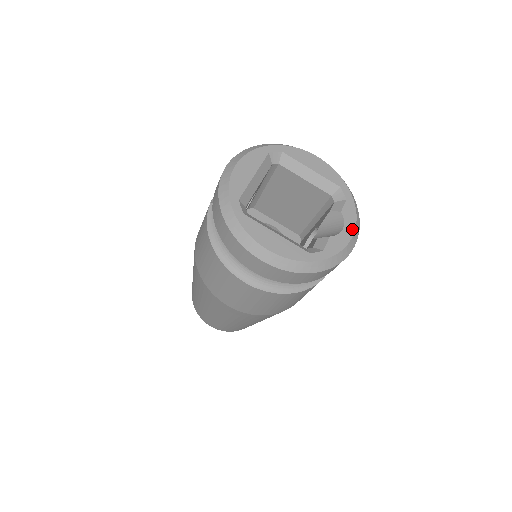
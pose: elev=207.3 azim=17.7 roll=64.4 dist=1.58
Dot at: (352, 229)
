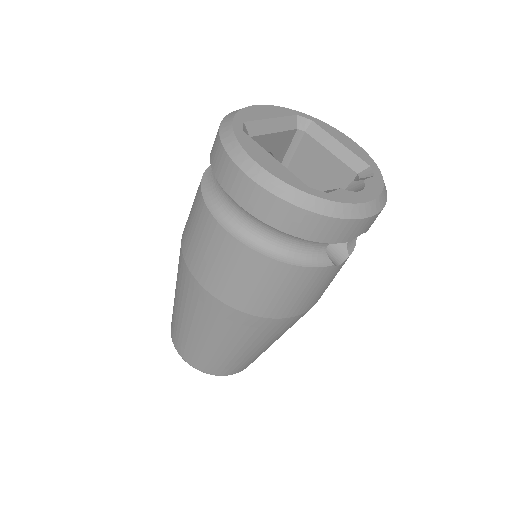
Dot at: (373, 196)
